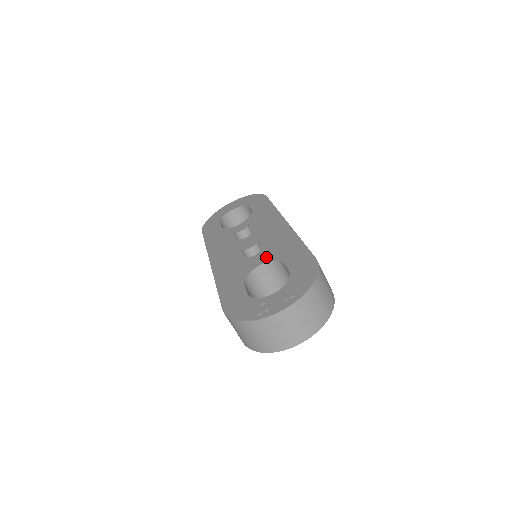
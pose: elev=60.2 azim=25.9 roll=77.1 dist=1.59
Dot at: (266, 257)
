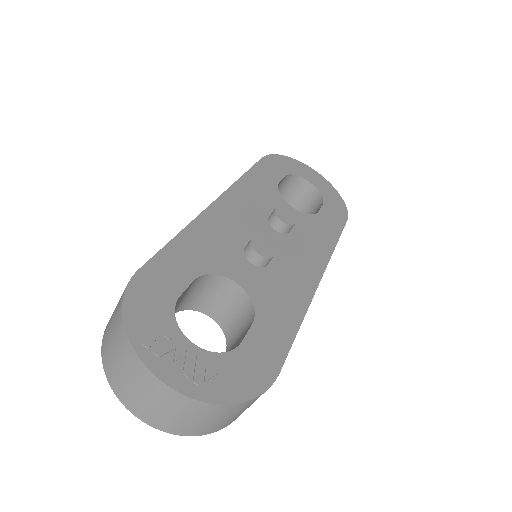
Dot at: (254, 285)
